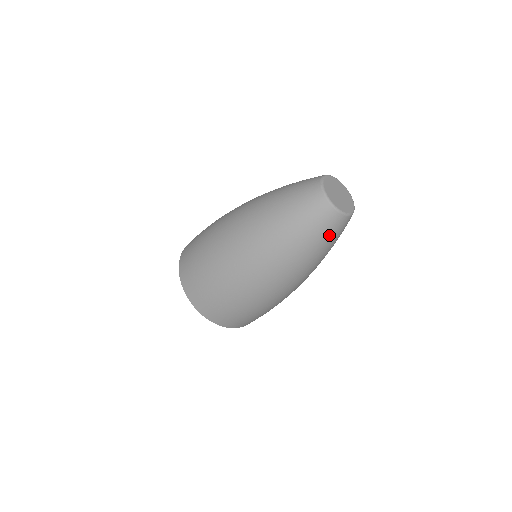
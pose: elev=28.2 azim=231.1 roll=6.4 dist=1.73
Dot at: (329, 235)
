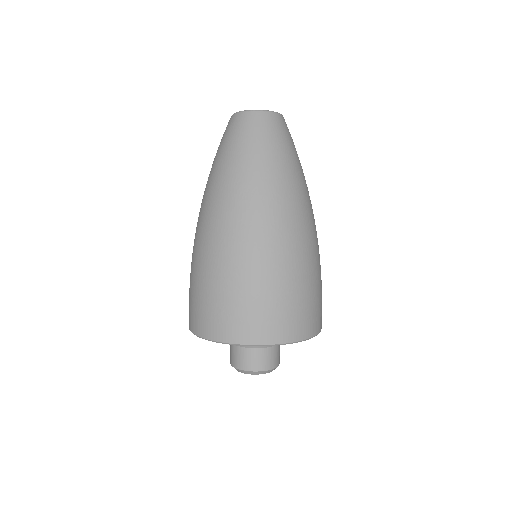
Dot at: (263, 136)
